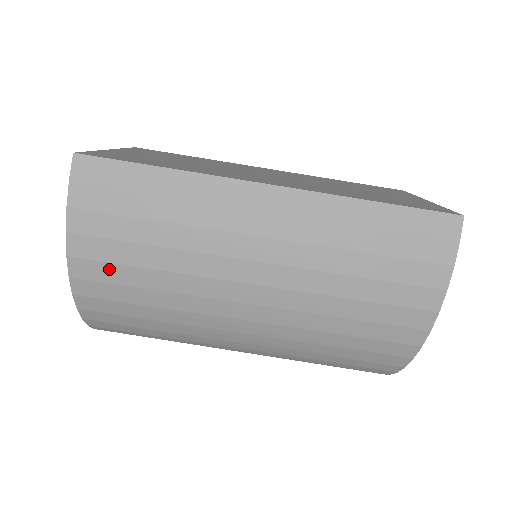
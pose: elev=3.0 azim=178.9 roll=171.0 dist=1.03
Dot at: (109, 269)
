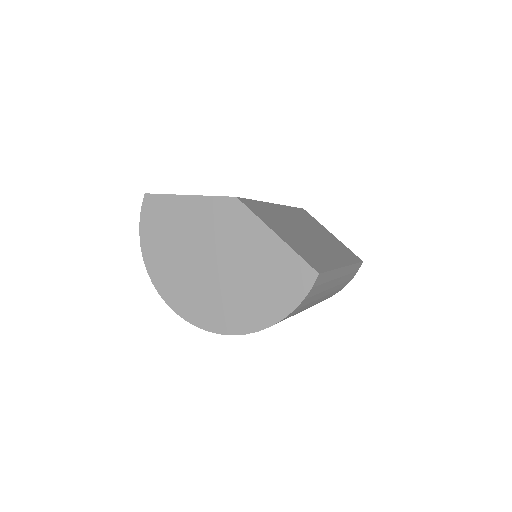
Dot at: occluded
